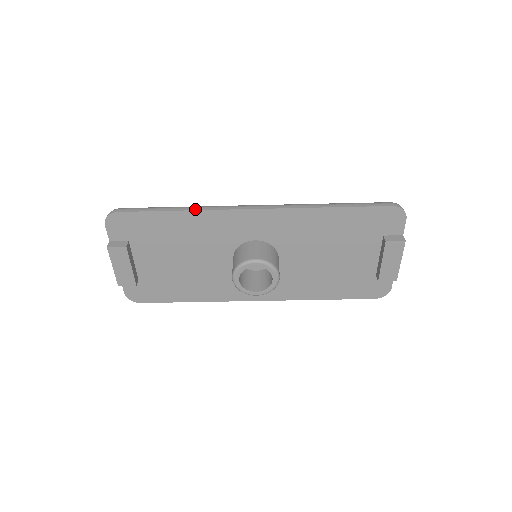
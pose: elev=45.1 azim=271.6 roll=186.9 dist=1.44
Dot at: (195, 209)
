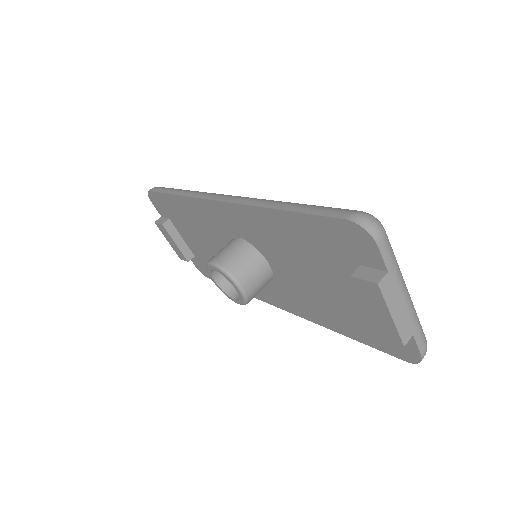
Dot at: (185, 194)
